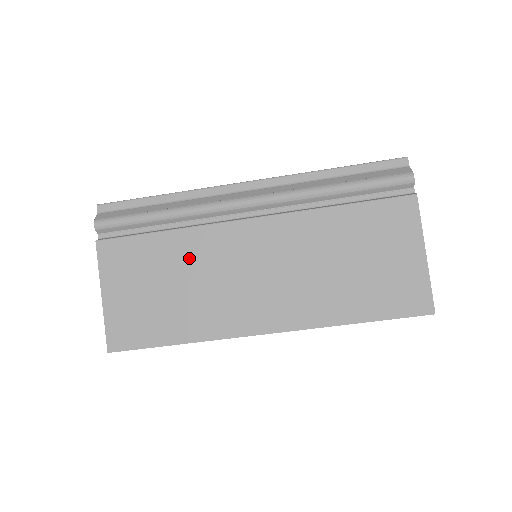
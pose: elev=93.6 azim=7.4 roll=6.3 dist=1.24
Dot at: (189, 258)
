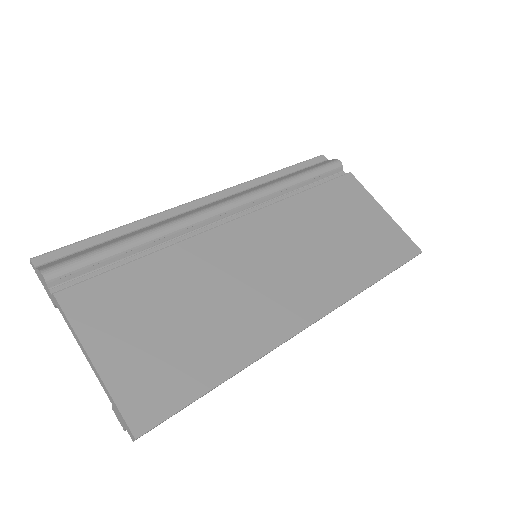
Dot at: (191, 274)
